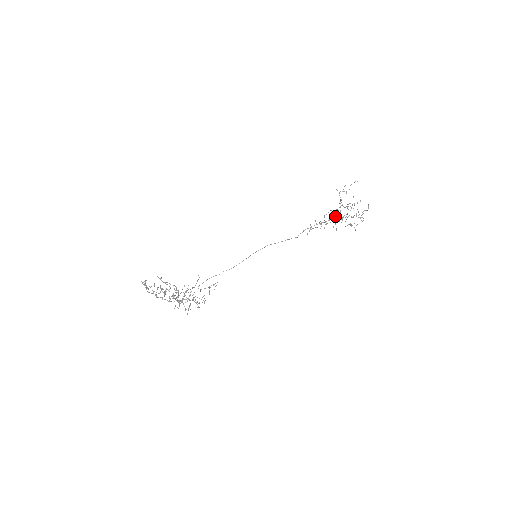
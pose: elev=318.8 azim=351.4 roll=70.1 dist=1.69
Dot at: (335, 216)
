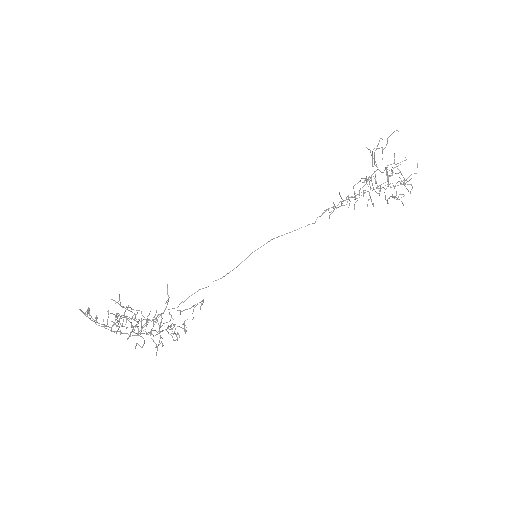
Dot at: occluded
